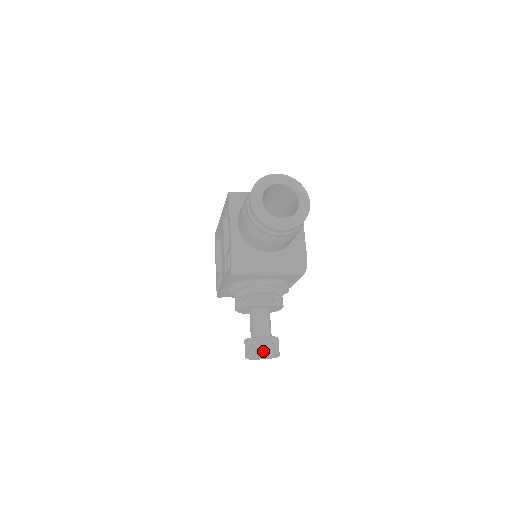
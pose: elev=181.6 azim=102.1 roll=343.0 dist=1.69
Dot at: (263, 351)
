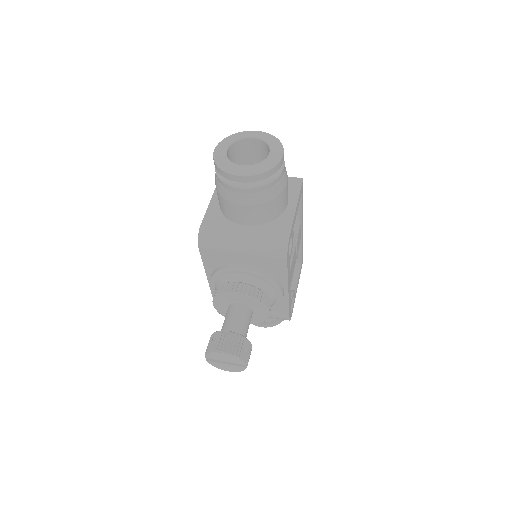
Dot at: (221, 347)
